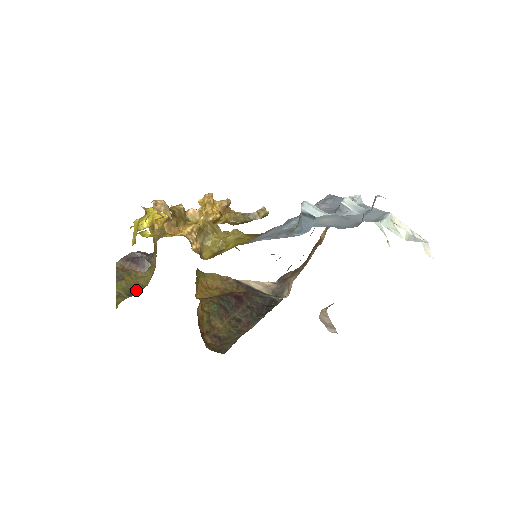
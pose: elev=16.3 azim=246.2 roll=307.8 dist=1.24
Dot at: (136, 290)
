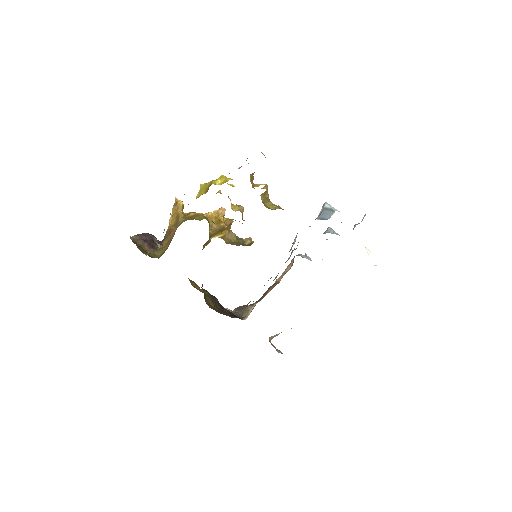
Dot at: (151, 257)
